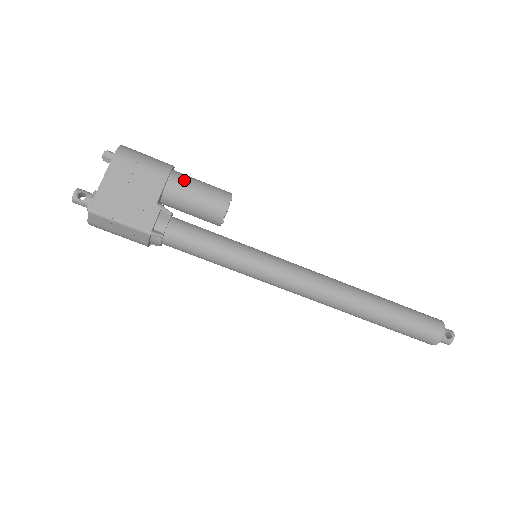
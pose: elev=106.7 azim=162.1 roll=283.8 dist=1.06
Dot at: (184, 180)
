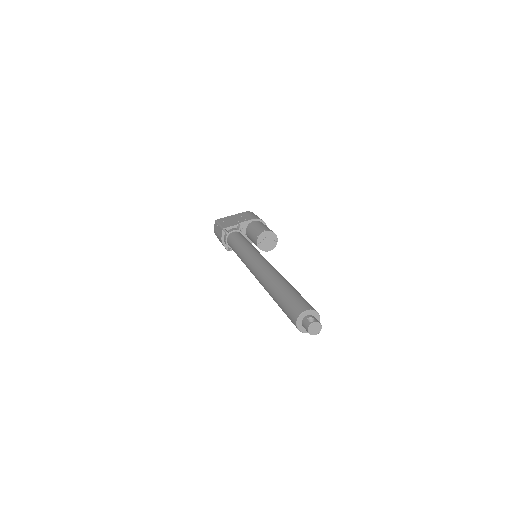
Dot at: (260, 223)
